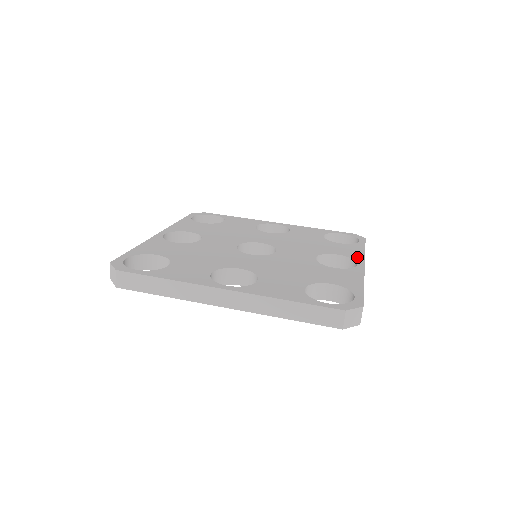
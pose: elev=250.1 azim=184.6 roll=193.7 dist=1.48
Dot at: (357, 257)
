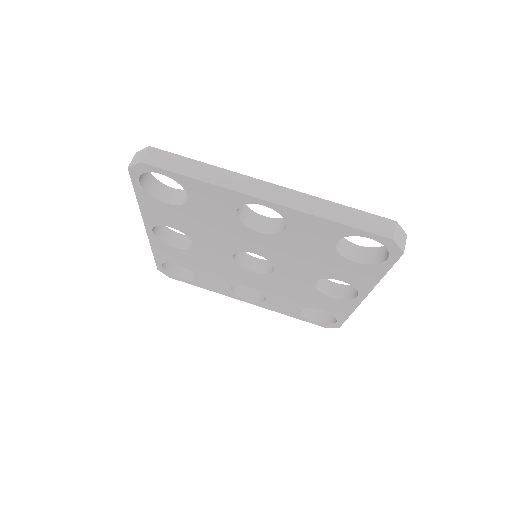
Dot at: occluded
